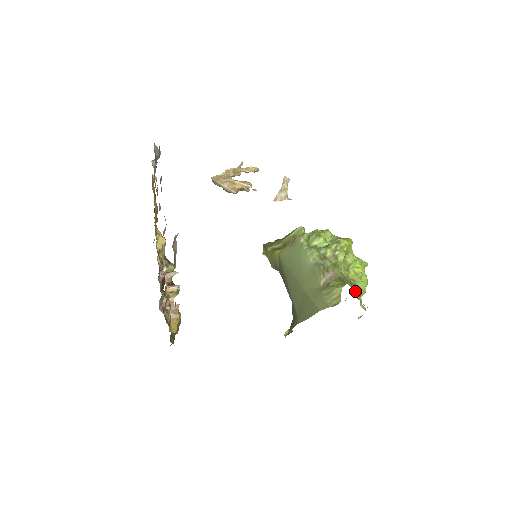
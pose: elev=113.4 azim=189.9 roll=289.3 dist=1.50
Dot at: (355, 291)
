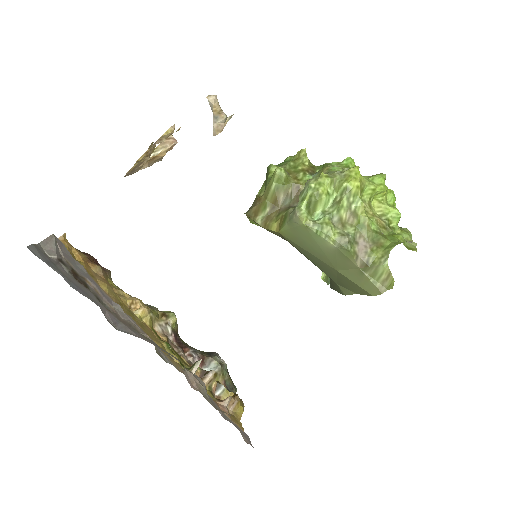
Dot at: (392, 231)
